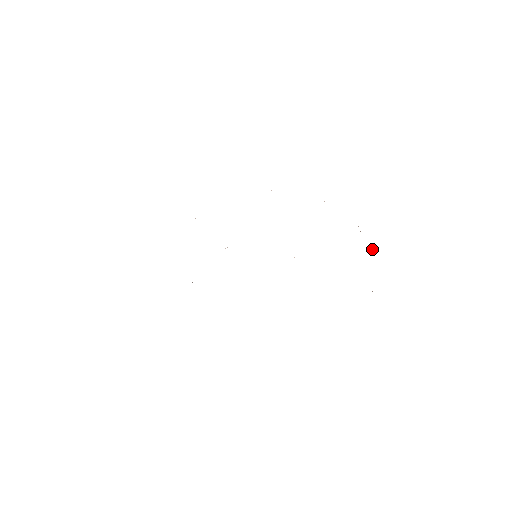
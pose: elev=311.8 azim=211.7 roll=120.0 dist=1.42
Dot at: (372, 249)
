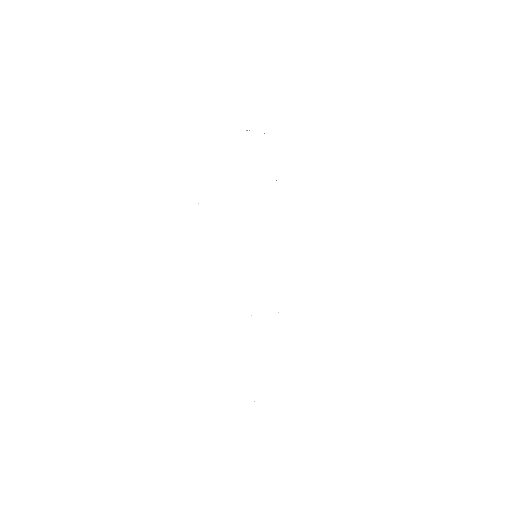
Dot at: (264, 133)
